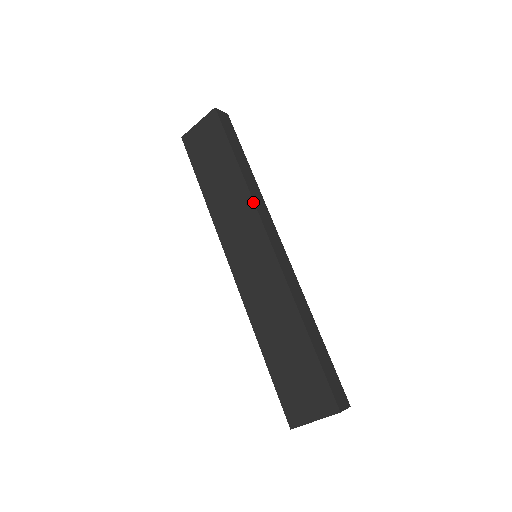
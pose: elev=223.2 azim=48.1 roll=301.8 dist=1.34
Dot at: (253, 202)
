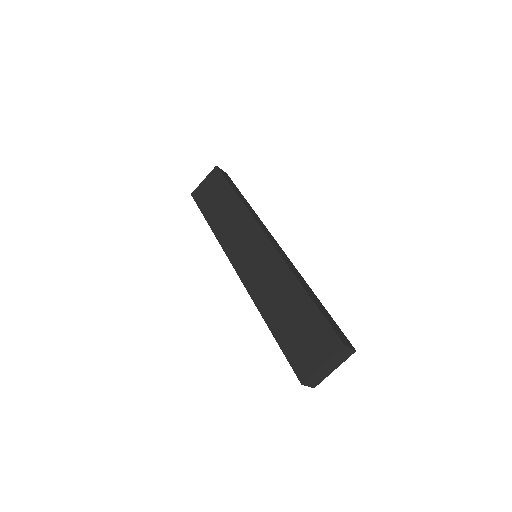
Dot at: (250, 213)
